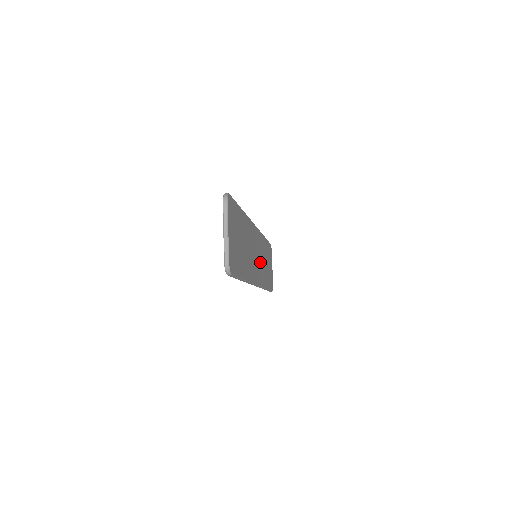
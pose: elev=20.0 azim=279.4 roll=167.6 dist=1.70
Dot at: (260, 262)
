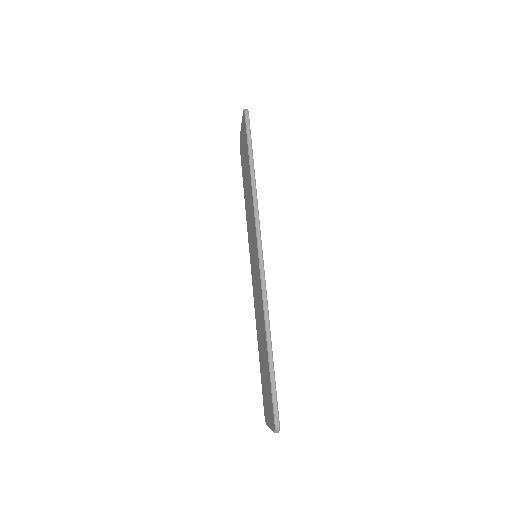
Dot at: occluded
